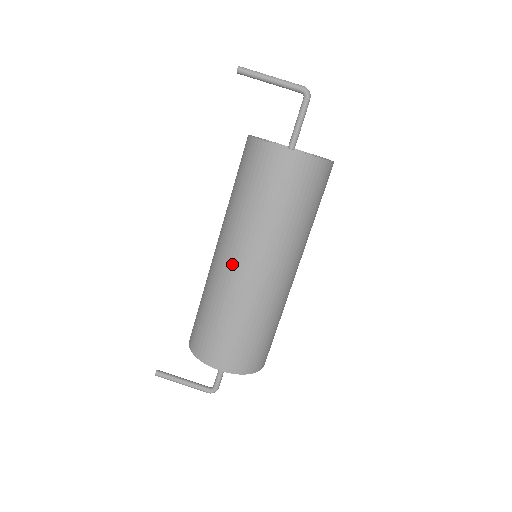
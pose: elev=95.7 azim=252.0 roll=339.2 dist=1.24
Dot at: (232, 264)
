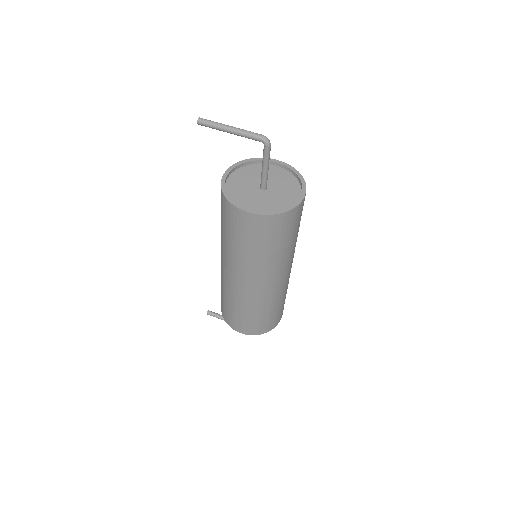
Dot at: (229, 277)
